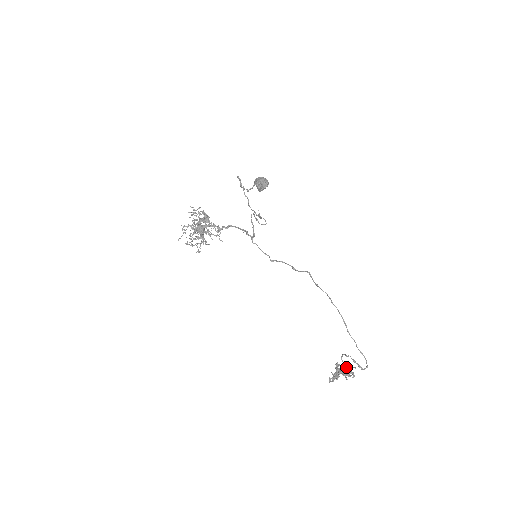
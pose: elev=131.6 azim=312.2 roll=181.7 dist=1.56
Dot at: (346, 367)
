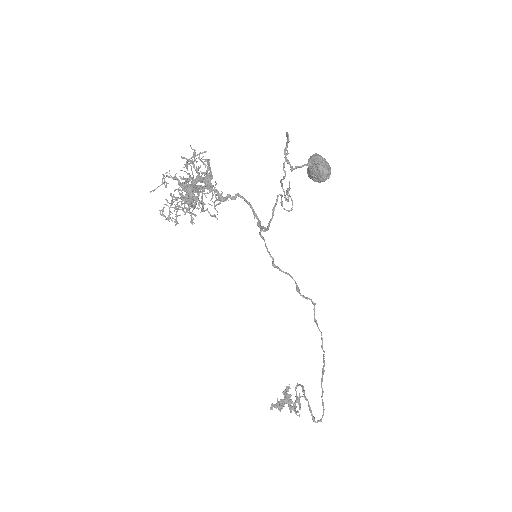
Dot at: (296, 397)
